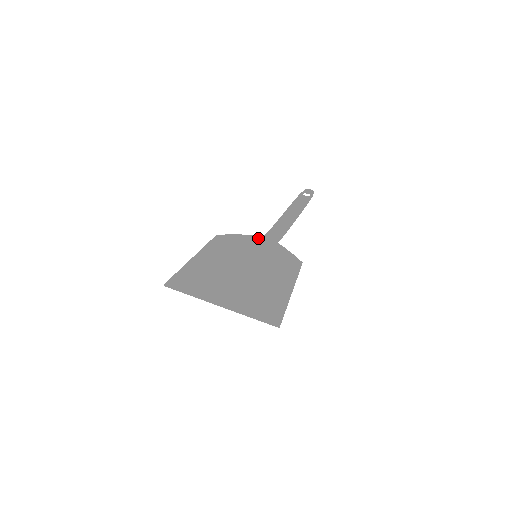
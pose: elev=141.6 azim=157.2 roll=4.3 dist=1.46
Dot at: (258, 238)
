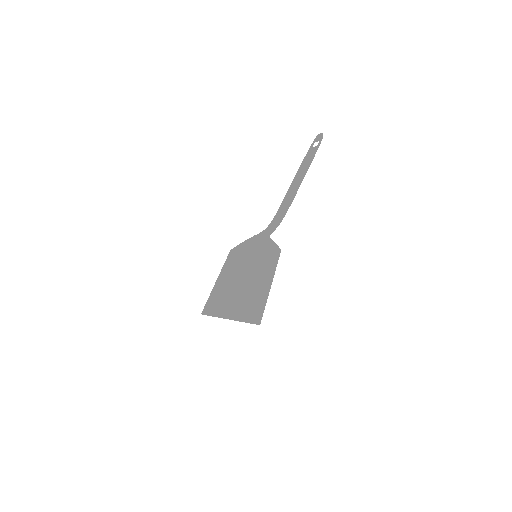
Dot at: (255, 238)
